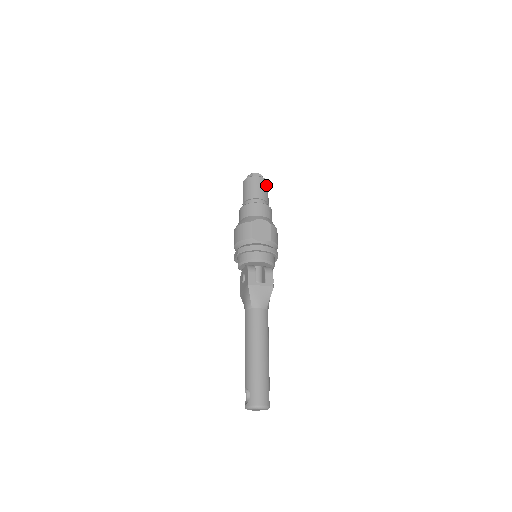
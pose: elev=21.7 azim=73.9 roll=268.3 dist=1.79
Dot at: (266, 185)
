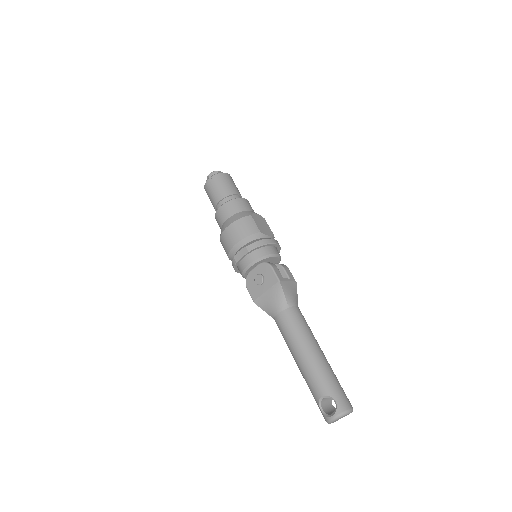
Dot at: occluded
